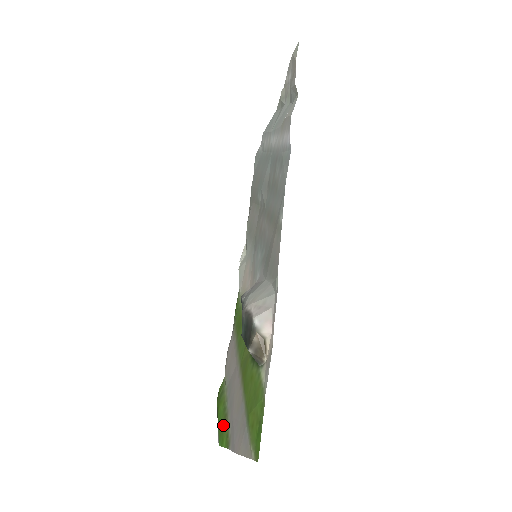
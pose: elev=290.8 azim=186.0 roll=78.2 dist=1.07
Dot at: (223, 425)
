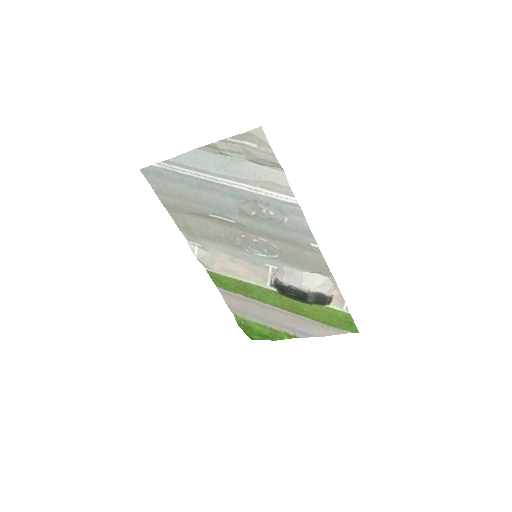
Dot at: (274, 333)
